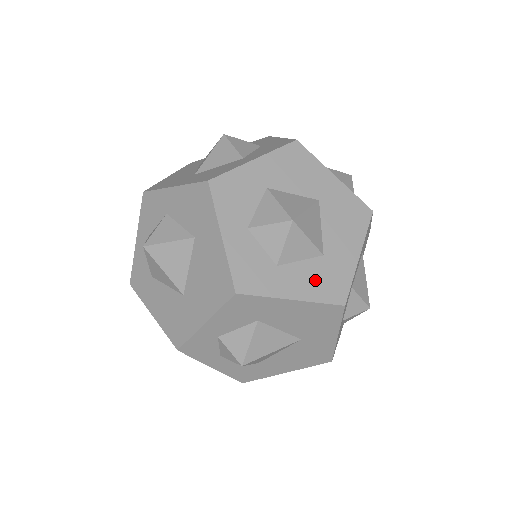
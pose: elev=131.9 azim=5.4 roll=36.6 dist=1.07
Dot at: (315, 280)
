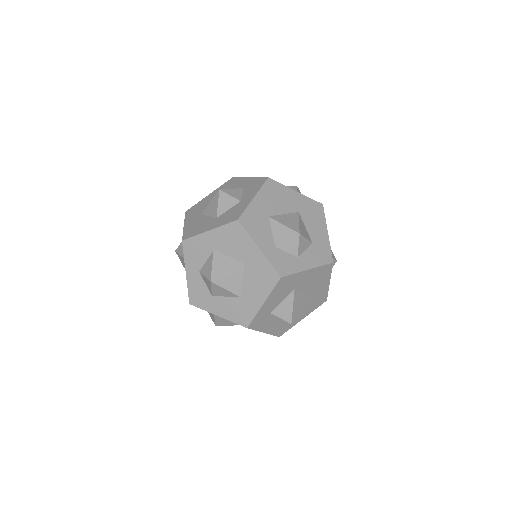
Dot at: (232, 309)
